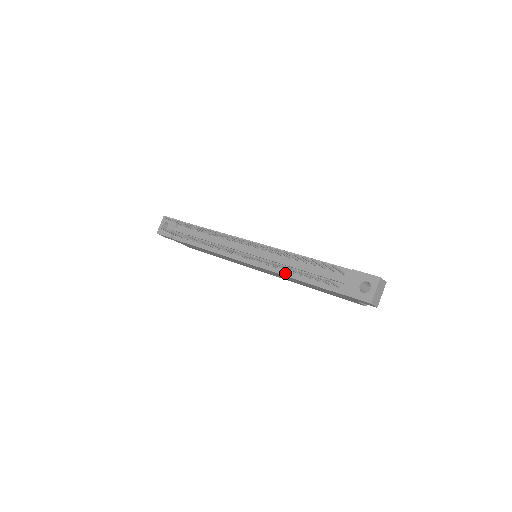
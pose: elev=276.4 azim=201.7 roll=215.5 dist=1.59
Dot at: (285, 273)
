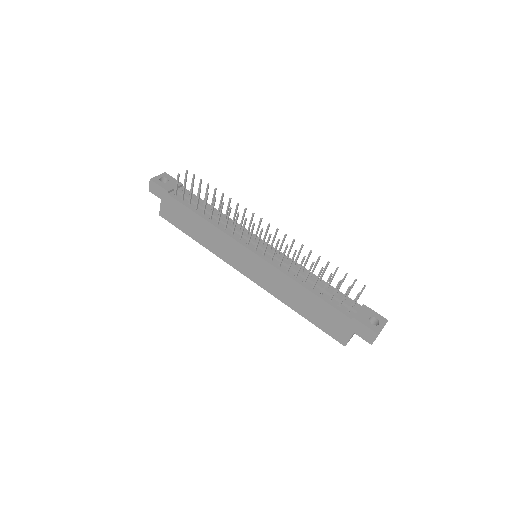
Dot at: (296, 279)
